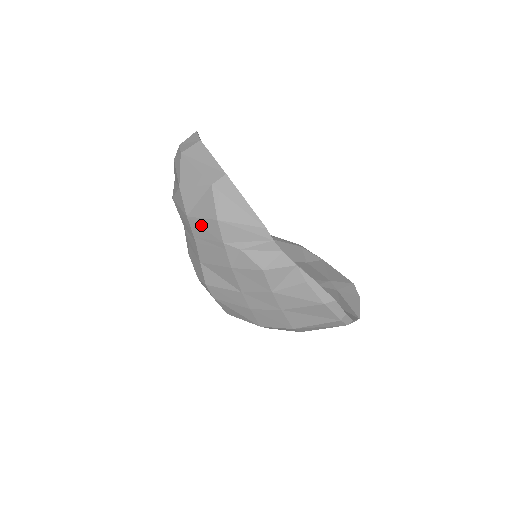
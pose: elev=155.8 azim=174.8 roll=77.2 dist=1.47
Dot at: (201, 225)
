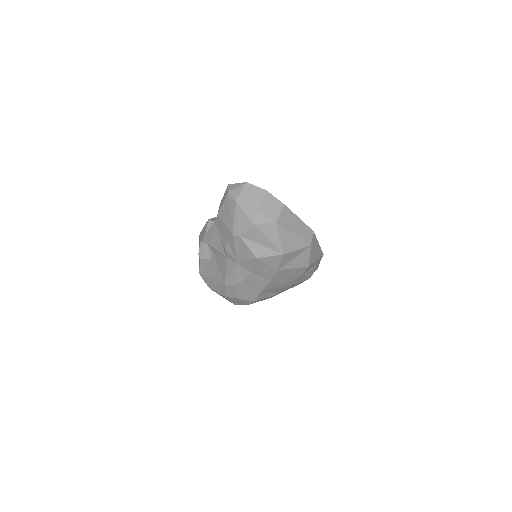
Dot at: (289, 272)
